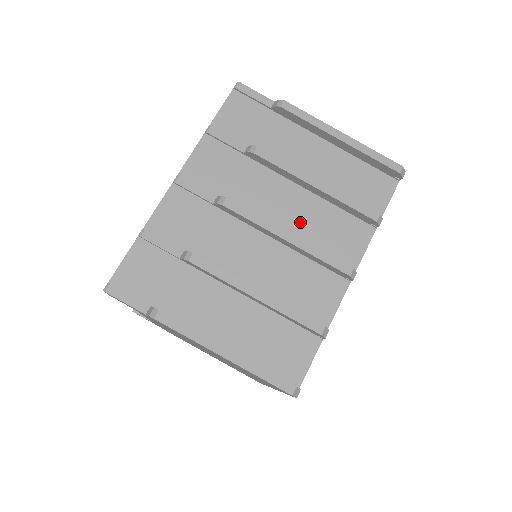
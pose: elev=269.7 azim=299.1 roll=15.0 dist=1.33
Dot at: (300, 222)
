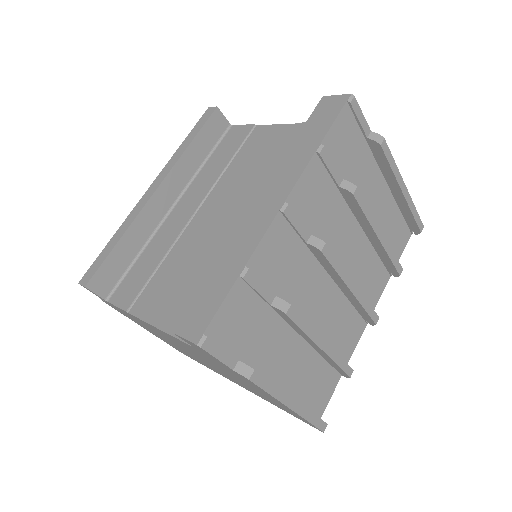
Dot at: (354, 267)
